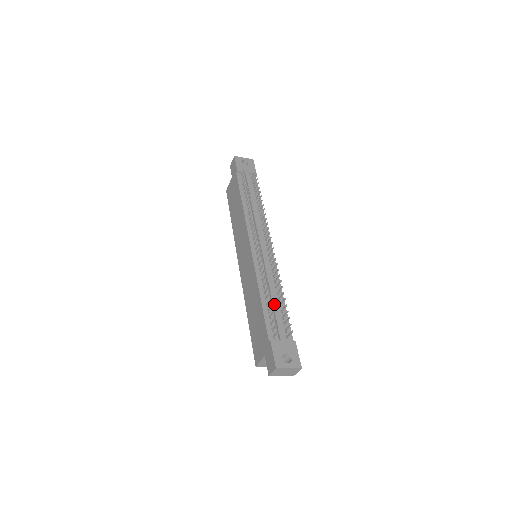
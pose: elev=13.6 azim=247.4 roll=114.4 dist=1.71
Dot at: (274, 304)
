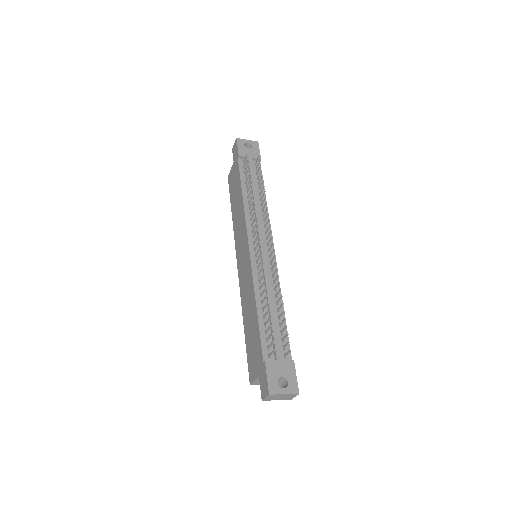
Dot at: (272, 316)
